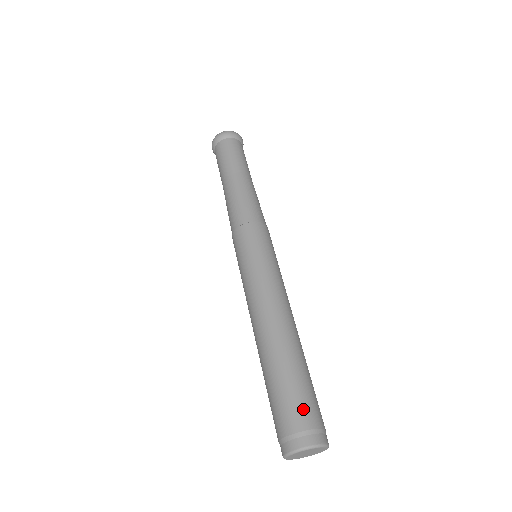
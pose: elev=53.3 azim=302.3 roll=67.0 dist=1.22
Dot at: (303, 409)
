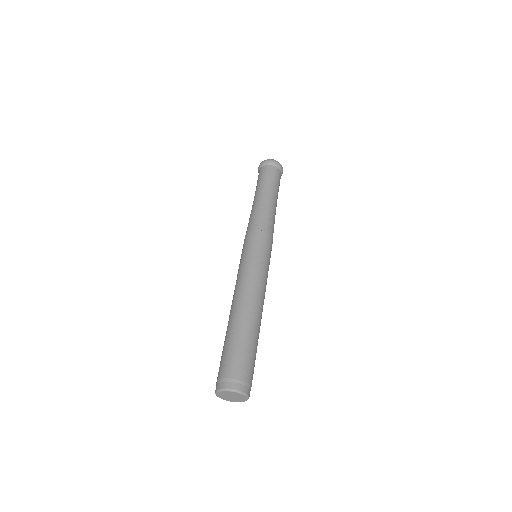
Dot at: (233, 364)
